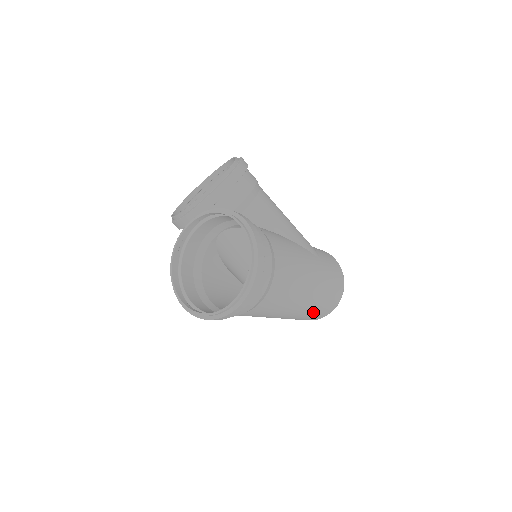
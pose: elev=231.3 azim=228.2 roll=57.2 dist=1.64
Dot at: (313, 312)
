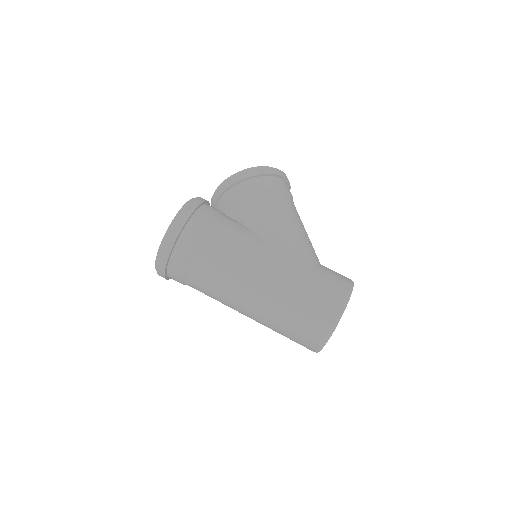
Dot at: (284, 329)
